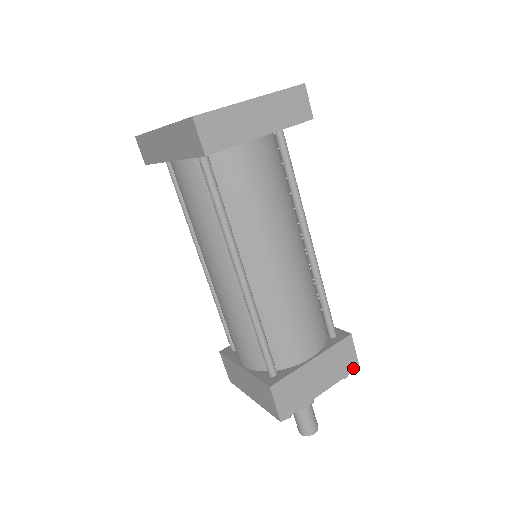
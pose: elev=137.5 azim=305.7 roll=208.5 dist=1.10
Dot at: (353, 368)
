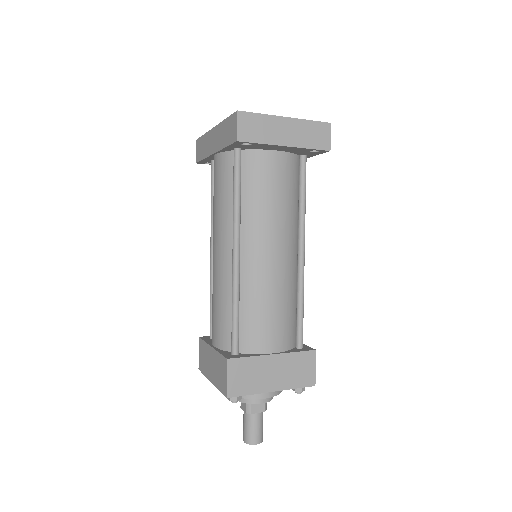
Dot at: (309, 384)
